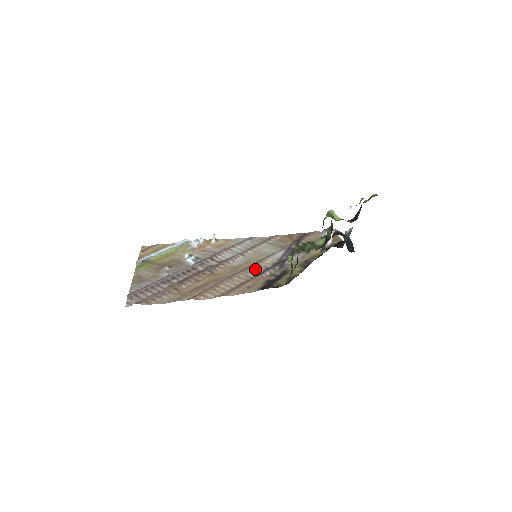
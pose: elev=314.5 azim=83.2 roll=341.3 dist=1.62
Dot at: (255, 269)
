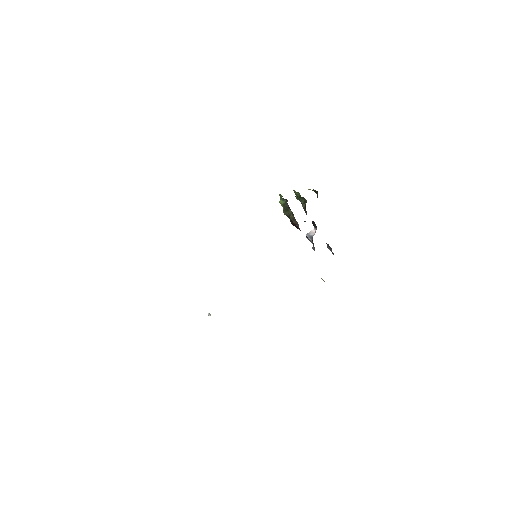
Dot at: occluded
